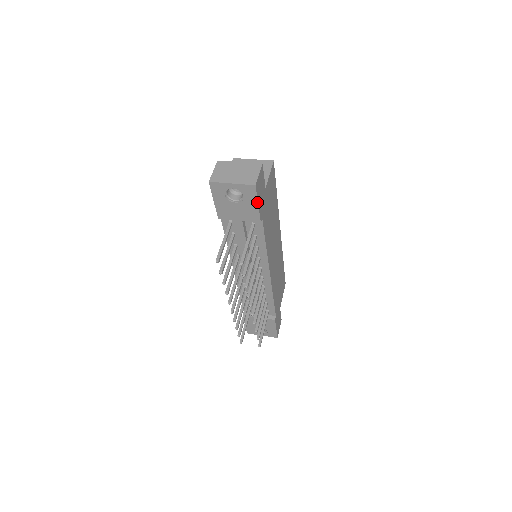
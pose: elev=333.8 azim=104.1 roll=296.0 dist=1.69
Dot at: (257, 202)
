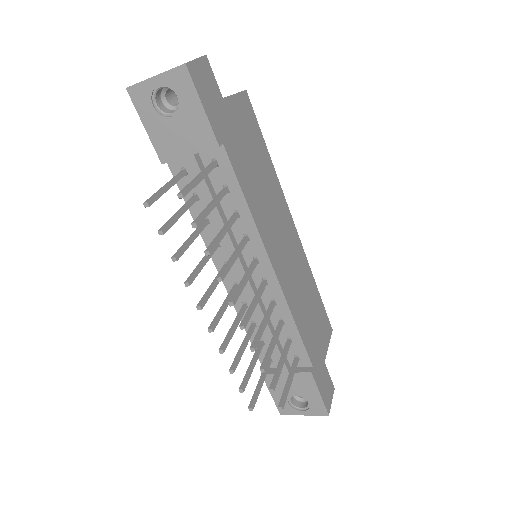
Dot at: (199, 101)
